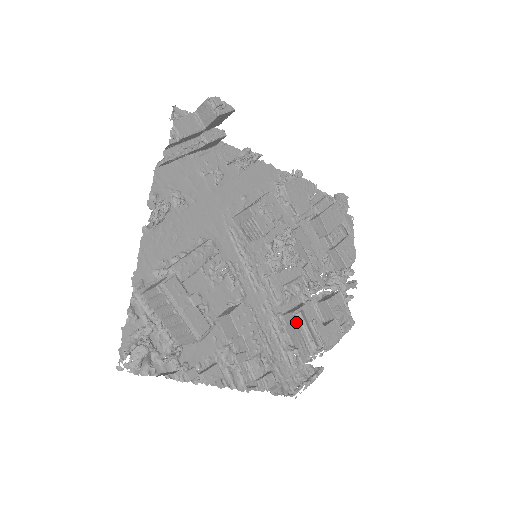
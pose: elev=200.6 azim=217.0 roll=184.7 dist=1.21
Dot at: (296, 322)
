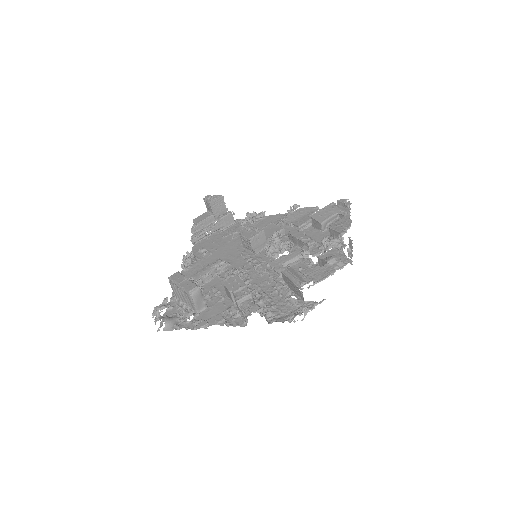
Dot at: (285, 275)
